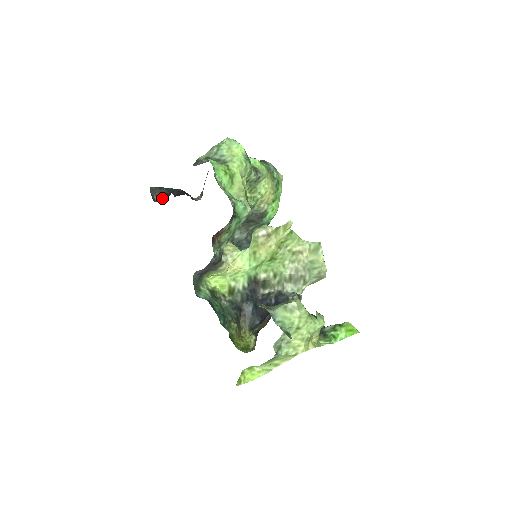
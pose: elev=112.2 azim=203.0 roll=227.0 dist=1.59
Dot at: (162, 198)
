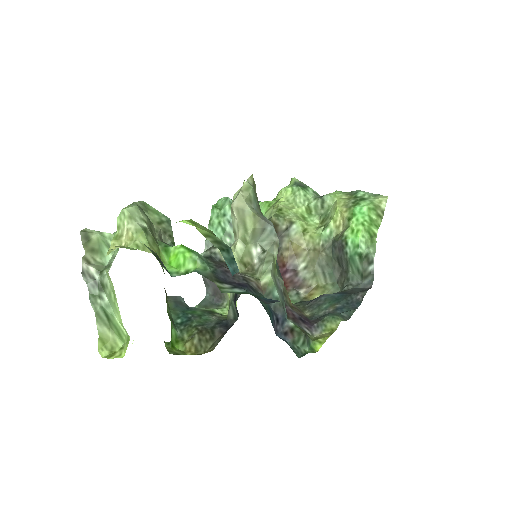
Dot at: occluded
